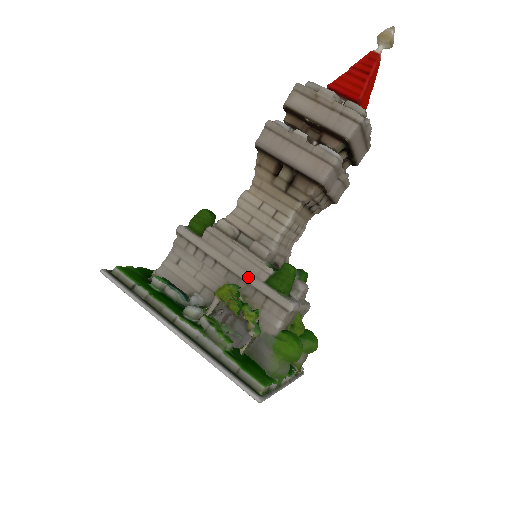
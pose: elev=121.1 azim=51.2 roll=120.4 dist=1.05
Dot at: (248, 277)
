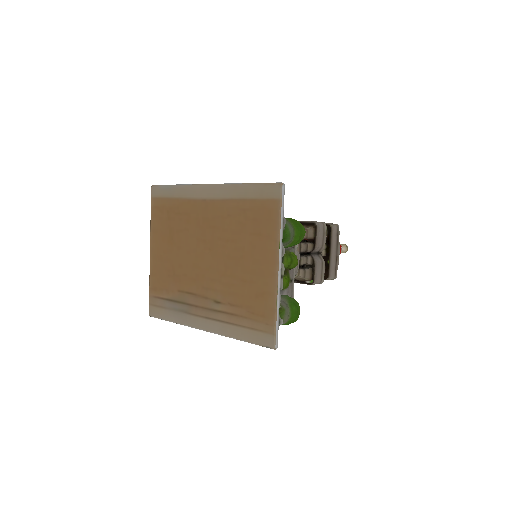
Dot at: occluded
